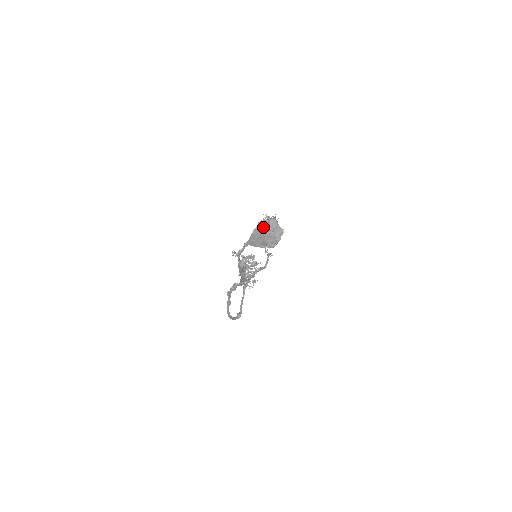
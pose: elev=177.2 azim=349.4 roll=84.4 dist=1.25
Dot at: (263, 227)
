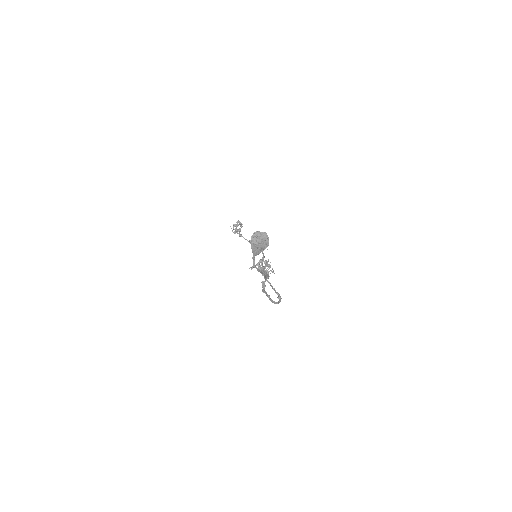
Dot at: (254, 241)
